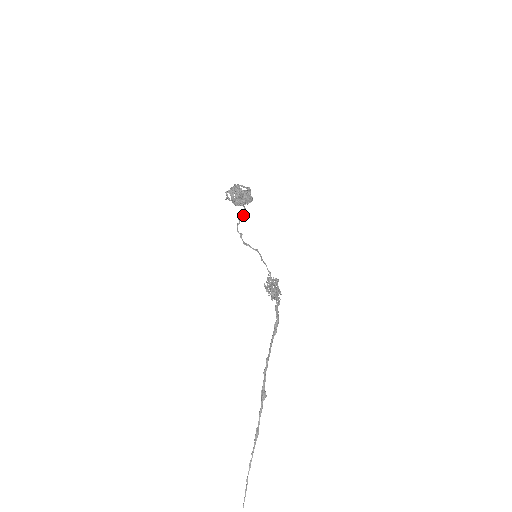
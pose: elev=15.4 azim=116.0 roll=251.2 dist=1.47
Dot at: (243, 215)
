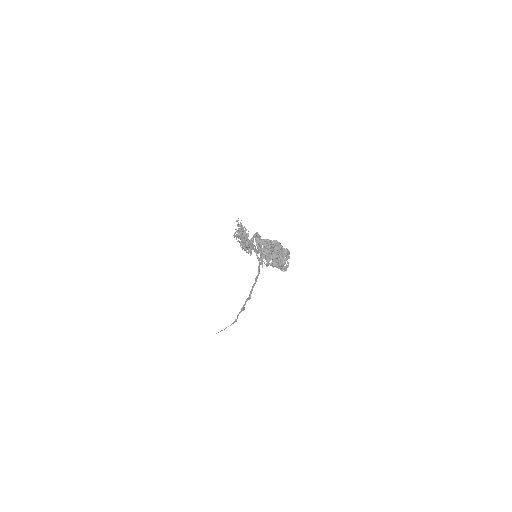
Dot at: occluded
